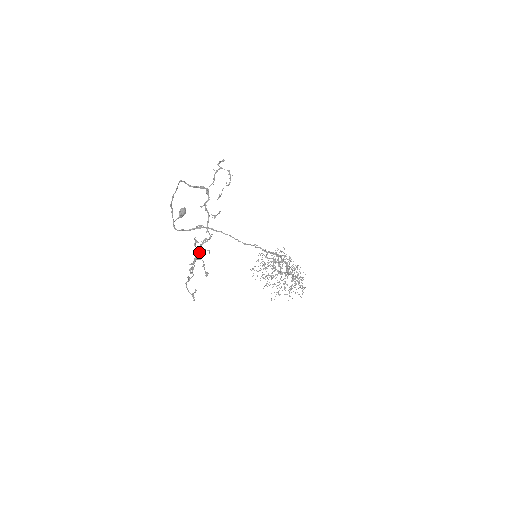
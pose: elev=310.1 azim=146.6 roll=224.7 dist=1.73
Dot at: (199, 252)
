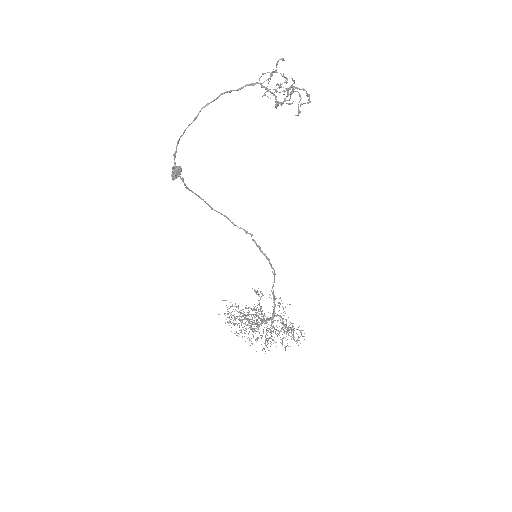
Dot at: occluded
